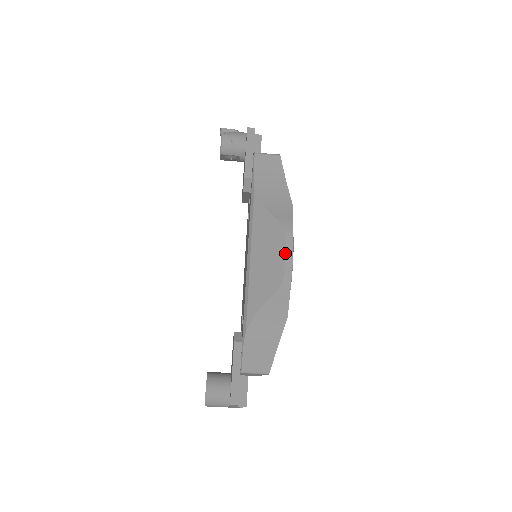
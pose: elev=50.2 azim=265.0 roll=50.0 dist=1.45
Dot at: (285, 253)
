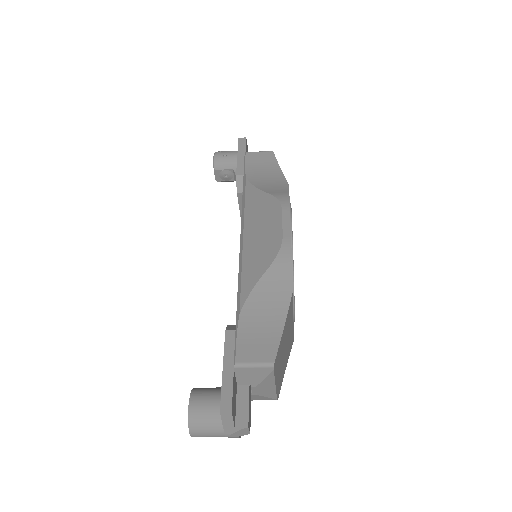
Dot at: (282, 220)
